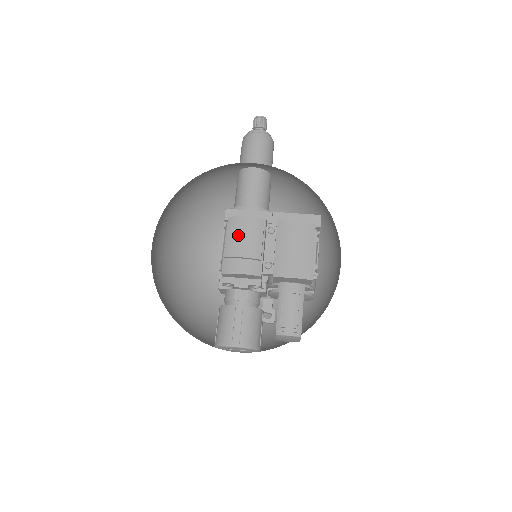
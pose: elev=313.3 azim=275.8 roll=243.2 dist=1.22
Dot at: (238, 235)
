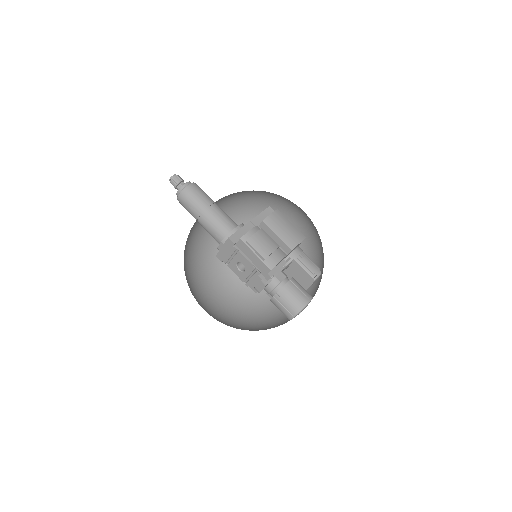
Dot at: (259, 242)
